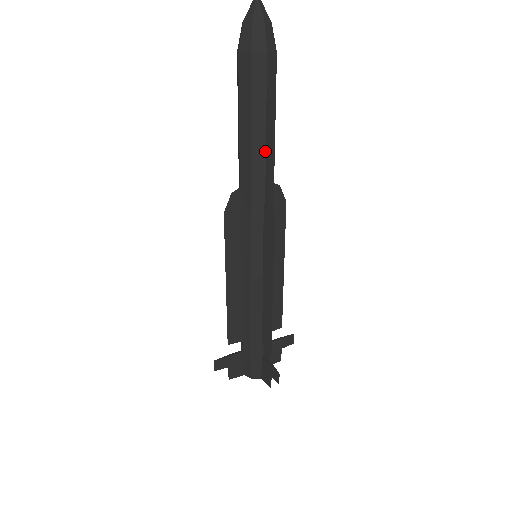
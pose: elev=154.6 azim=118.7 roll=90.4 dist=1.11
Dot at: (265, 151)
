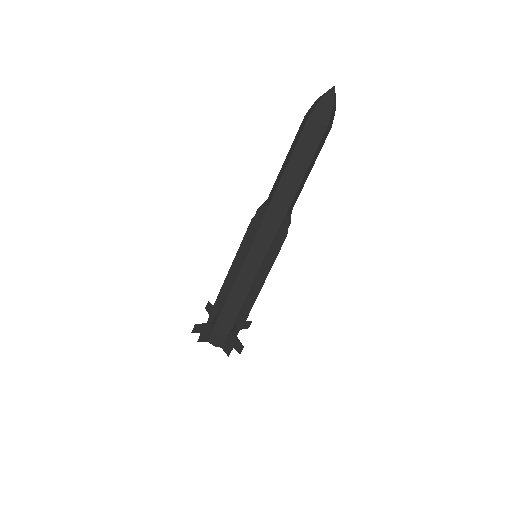
Dot at: (298, 188)
